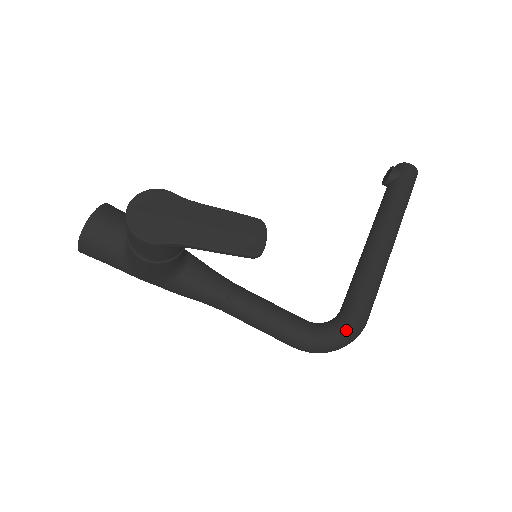
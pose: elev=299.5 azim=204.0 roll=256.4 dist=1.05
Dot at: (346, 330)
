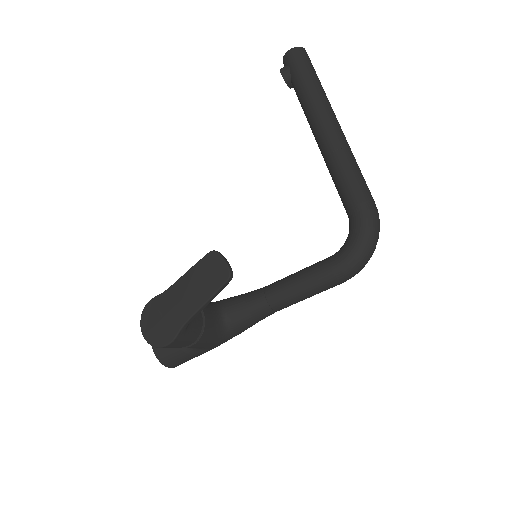
Dot at: (361, 232)
